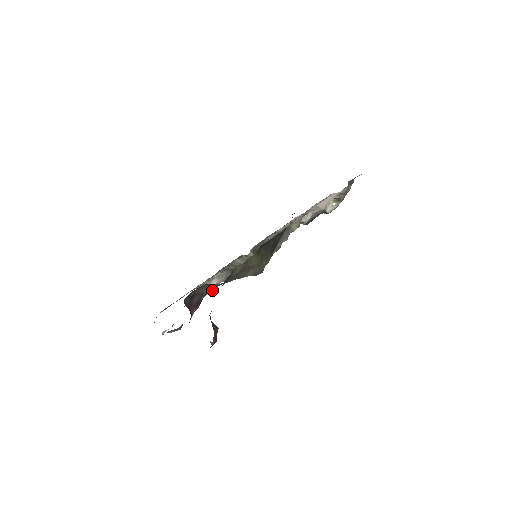
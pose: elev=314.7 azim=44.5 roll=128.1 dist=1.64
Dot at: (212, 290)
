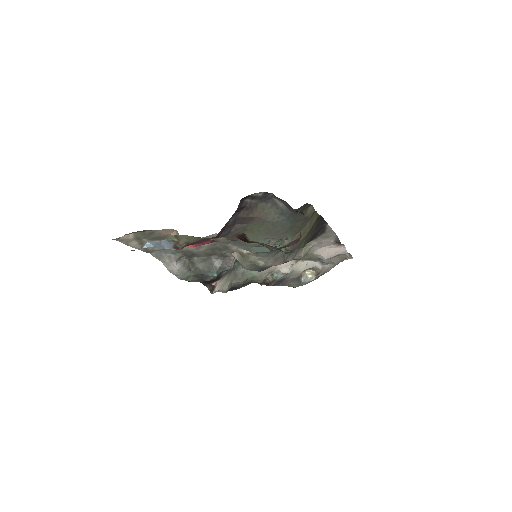
Dot at: occluded
